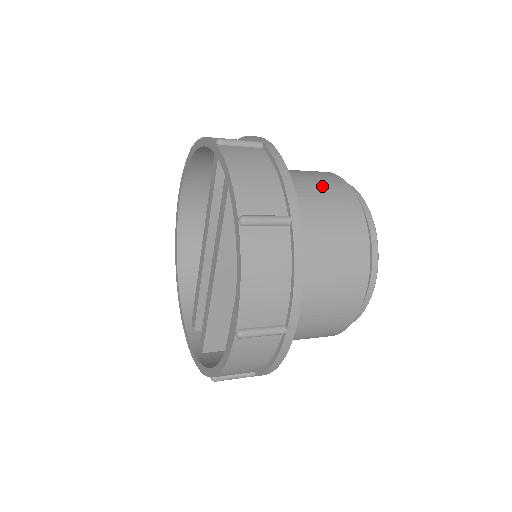
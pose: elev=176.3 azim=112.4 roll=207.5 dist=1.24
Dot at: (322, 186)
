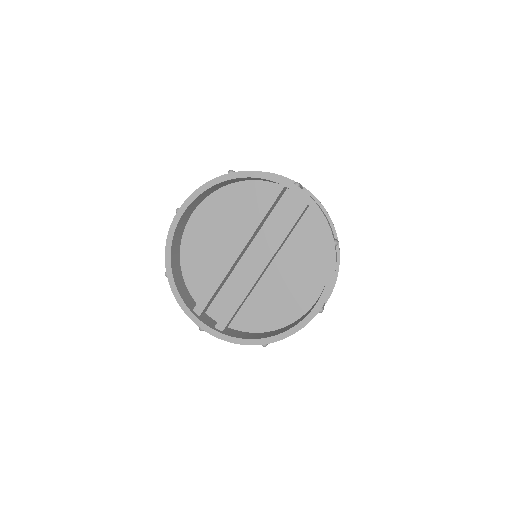
Dot at: occluded
